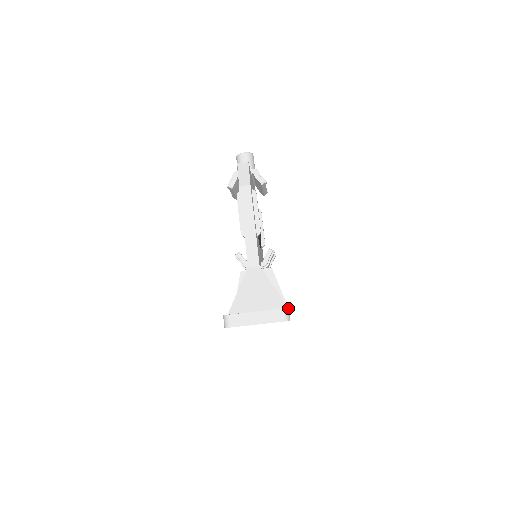
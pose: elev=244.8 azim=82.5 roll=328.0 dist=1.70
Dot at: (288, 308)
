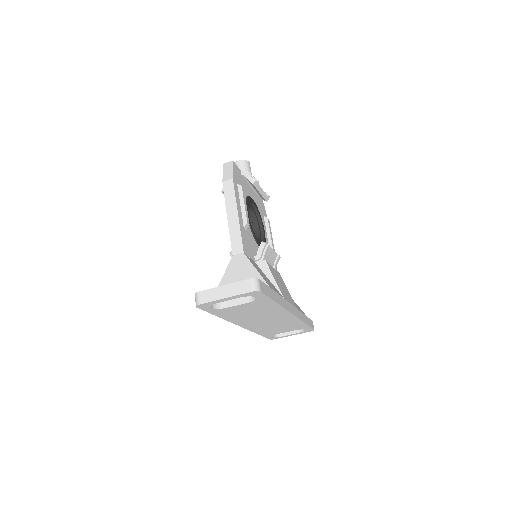
Dot at: (258, 279)
